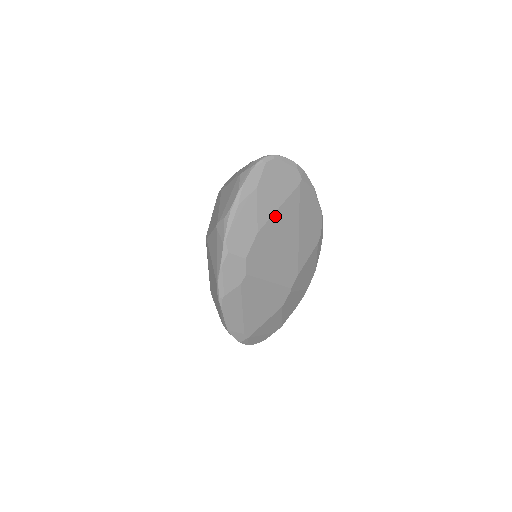
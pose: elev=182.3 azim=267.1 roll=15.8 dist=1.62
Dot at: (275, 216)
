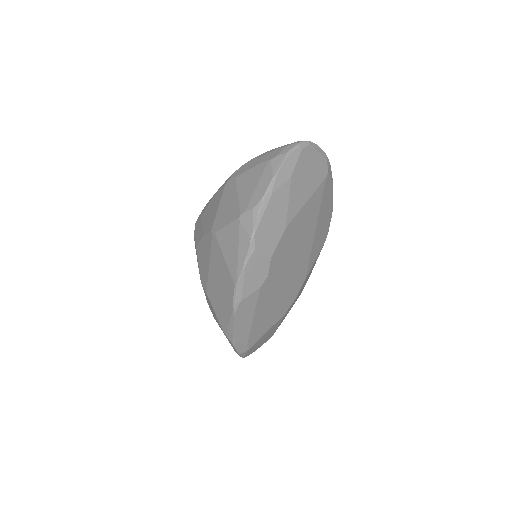
Dot at: (302, 211)
